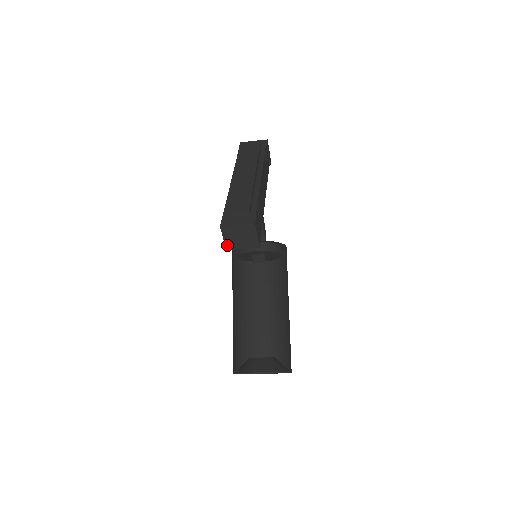
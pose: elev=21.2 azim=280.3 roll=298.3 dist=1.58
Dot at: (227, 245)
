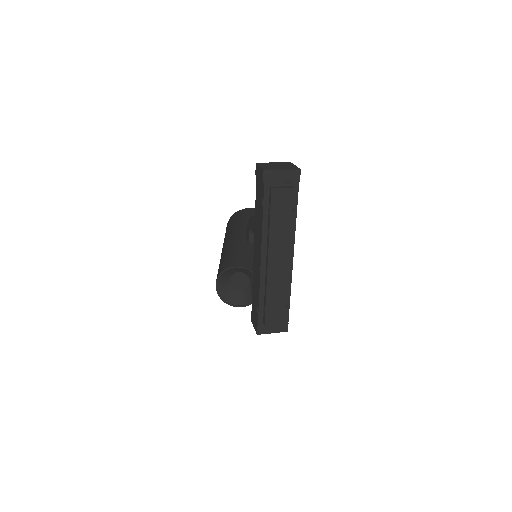
Dot at: occluded
